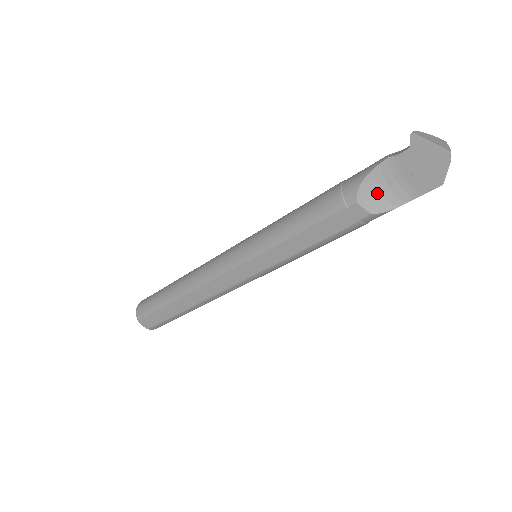
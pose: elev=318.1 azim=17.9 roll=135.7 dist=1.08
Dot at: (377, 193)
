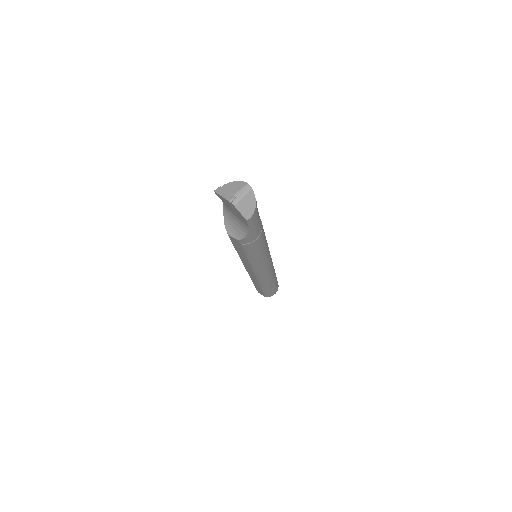
Dot at: (235, 226)
